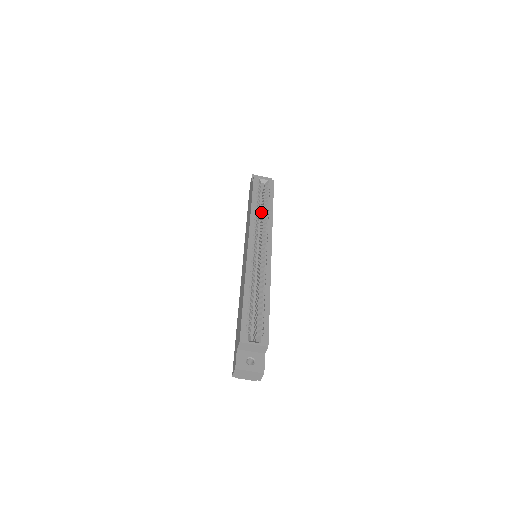
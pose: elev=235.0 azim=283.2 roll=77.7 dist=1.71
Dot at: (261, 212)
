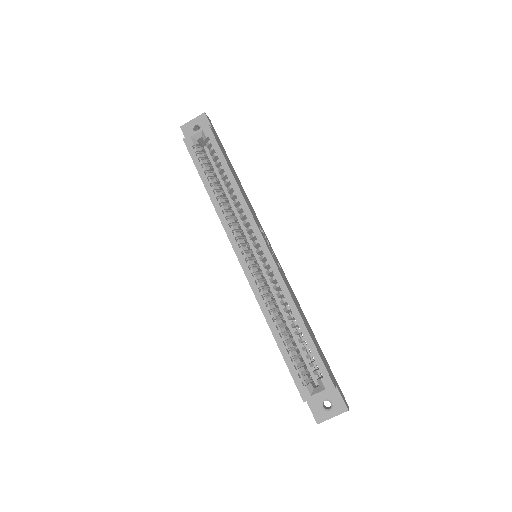
Dot at: occluded
